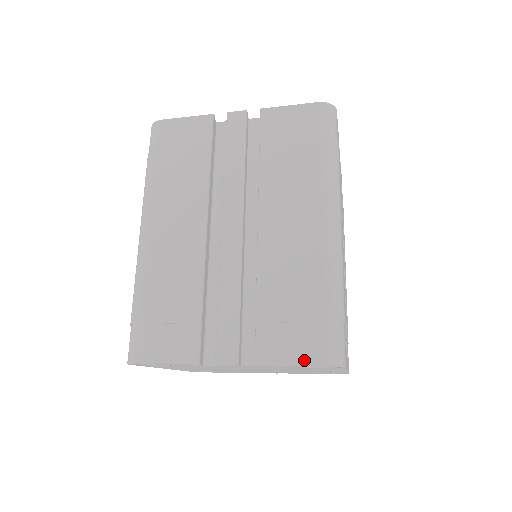
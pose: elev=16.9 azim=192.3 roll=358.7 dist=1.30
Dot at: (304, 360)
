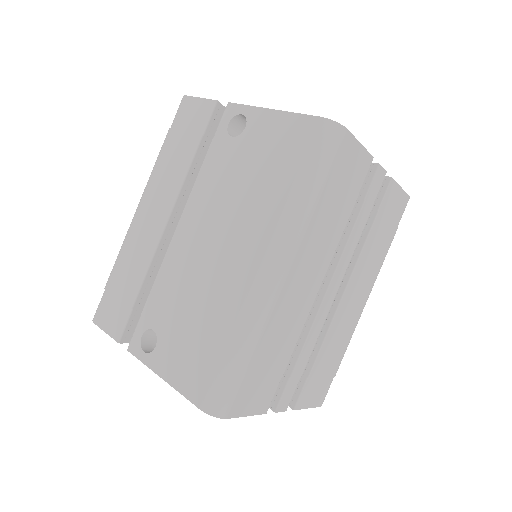
Dot at: (315, 404)
